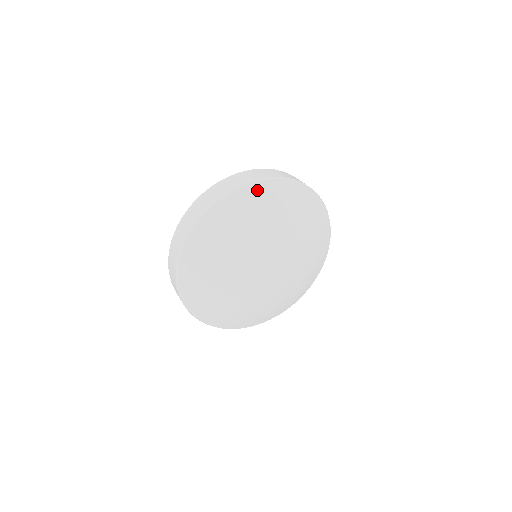
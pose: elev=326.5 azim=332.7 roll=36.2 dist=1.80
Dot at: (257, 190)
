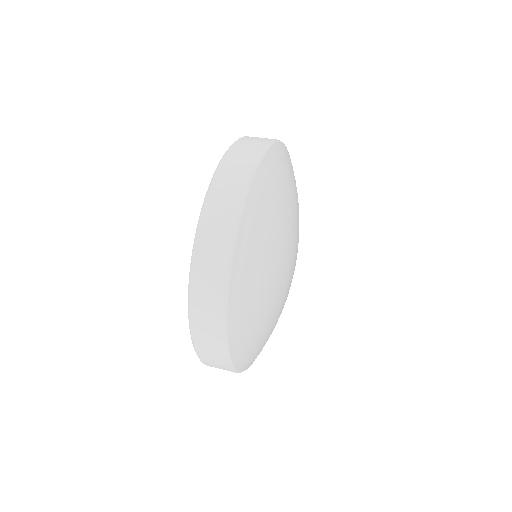
Dot at: (276, 155)
